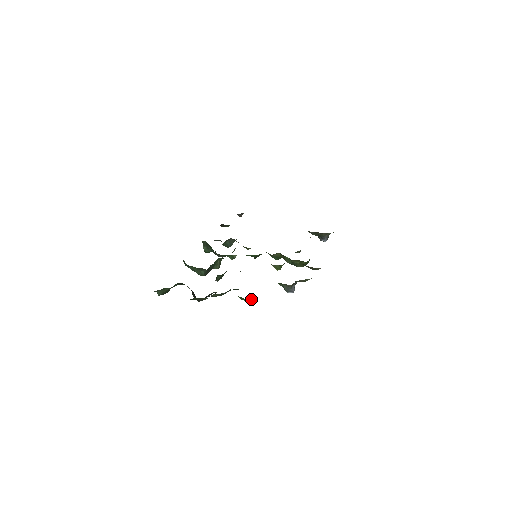
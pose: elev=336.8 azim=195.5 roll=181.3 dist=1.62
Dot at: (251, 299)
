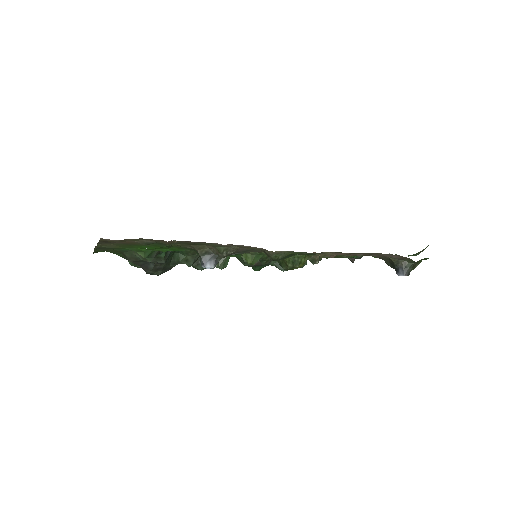
Dot at: (141, 252)
